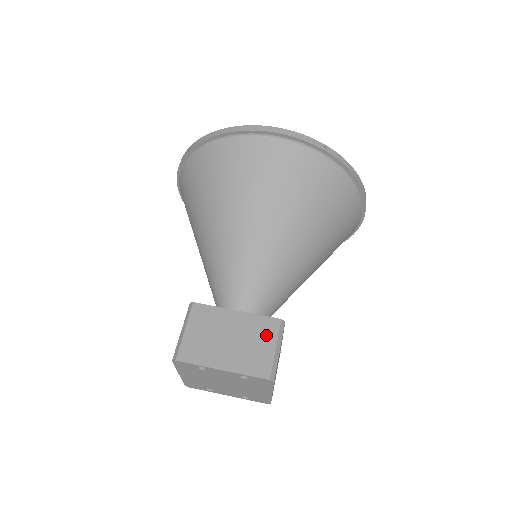
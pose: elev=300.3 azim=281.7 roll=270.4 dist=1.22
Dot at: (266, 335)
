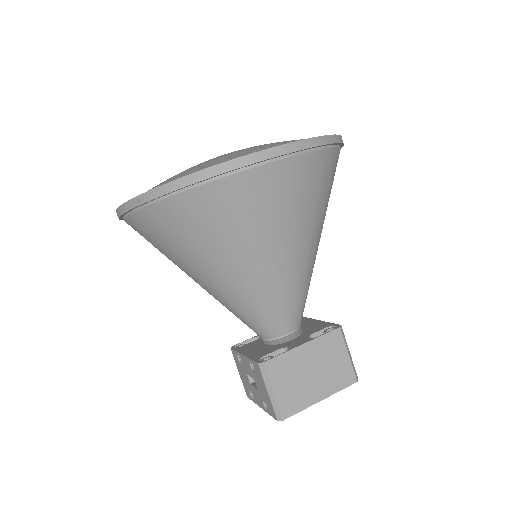
Dot at: (336, 349)
